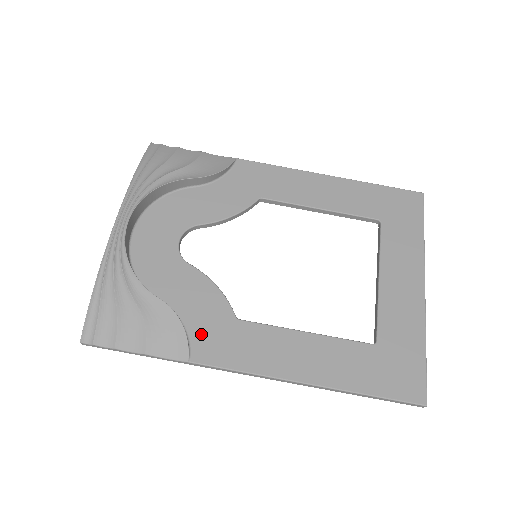
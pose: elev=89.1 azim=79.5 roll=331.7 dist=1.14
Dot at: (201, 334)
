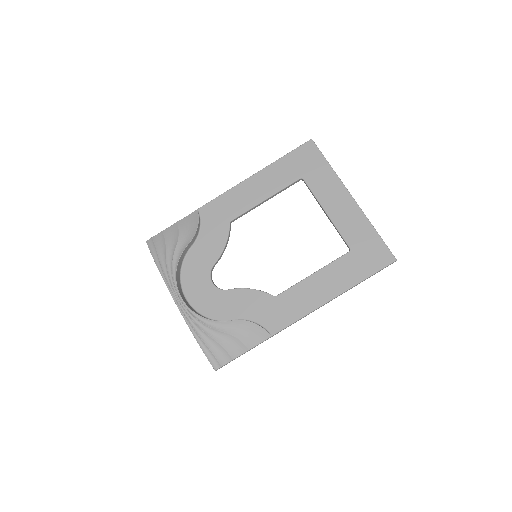
Dot at: (265, 319)
